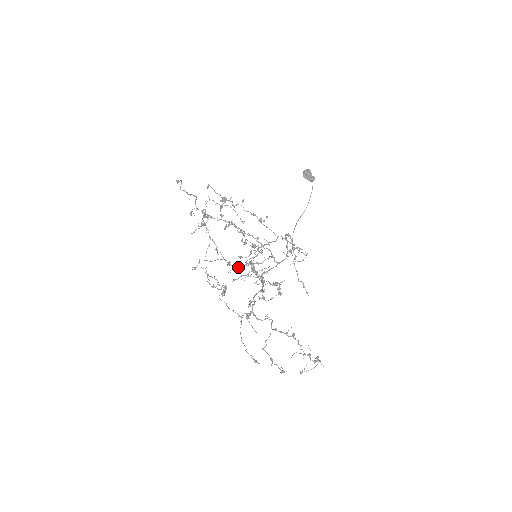
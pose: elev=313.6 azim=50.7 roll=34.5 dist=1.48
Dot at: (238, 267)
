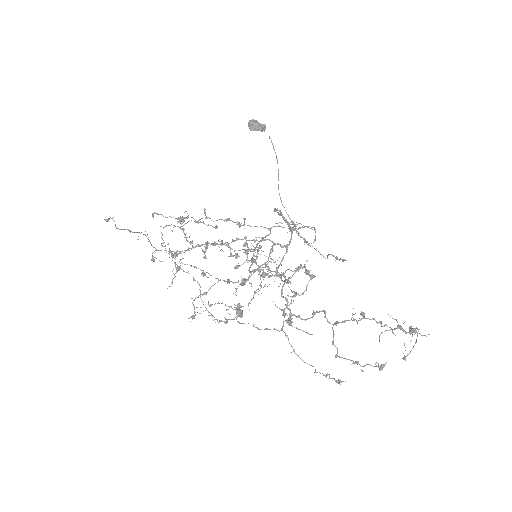
Dot at: (242, 281)
